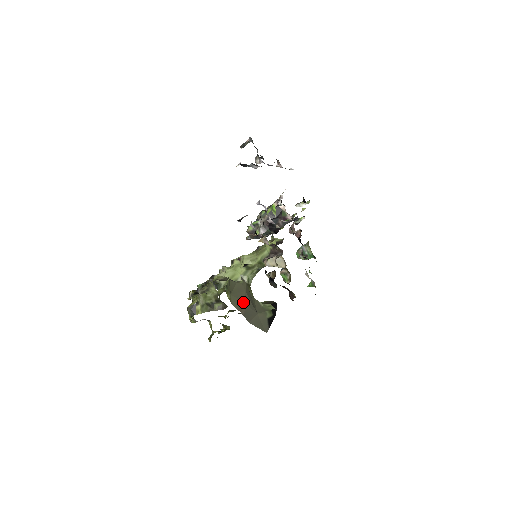
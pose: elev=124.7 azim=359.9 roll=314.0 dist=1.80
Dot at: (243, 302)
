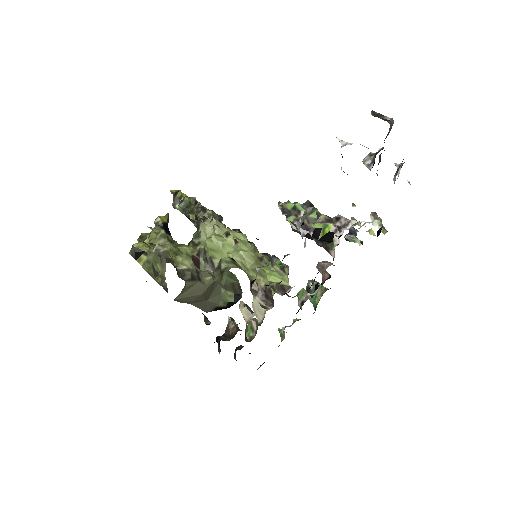
Dot at: (190, 301)
